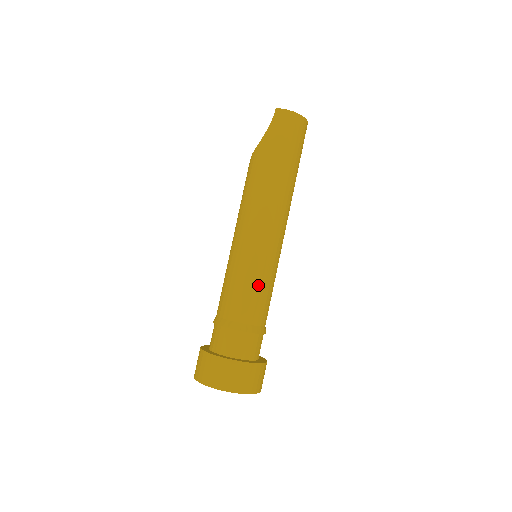
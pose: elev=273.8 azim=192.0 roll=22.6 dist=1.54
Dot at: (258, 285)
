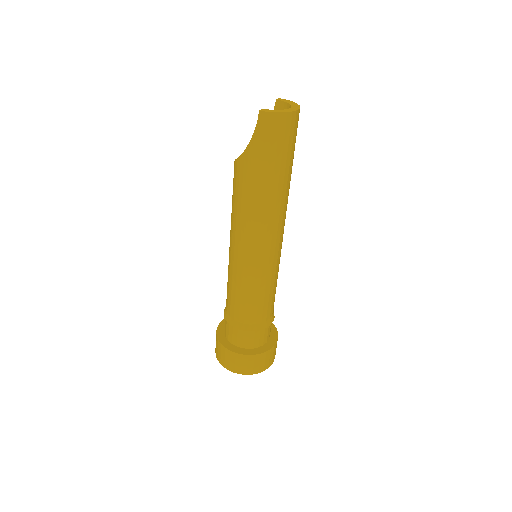
Dot at: (263, 293)
